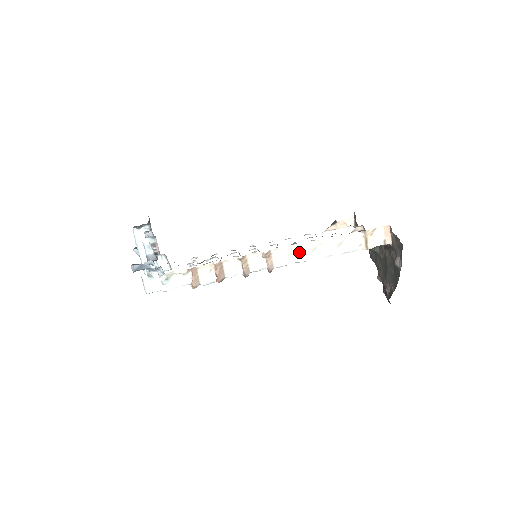
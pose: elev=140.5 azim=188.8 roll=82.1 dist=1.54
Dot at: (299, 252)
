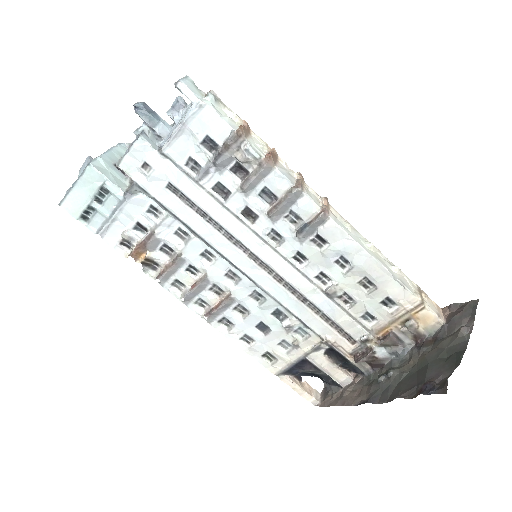
Dot at: (356, 235)
